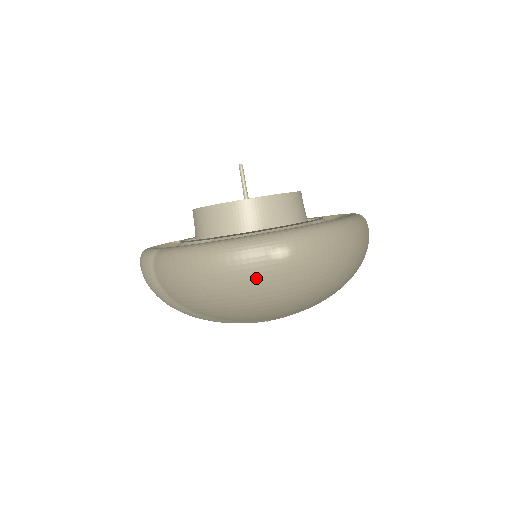
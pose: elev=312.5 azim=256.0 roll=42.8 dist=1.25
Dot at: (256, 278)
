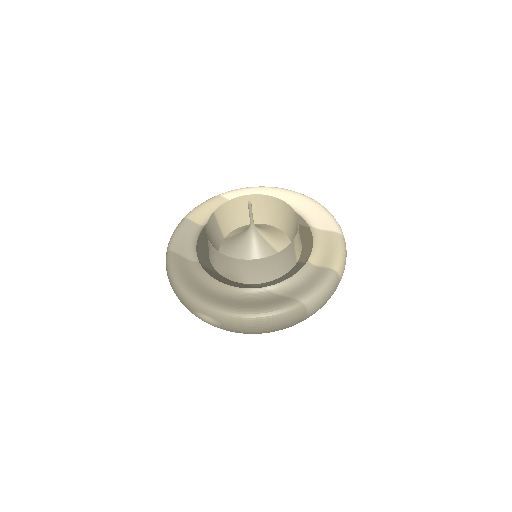
Dot at: occluded
